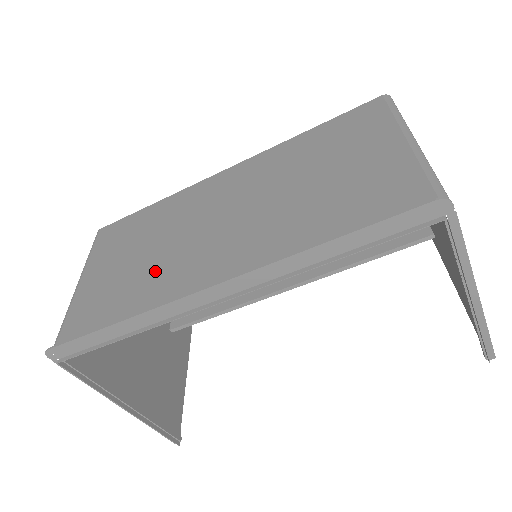
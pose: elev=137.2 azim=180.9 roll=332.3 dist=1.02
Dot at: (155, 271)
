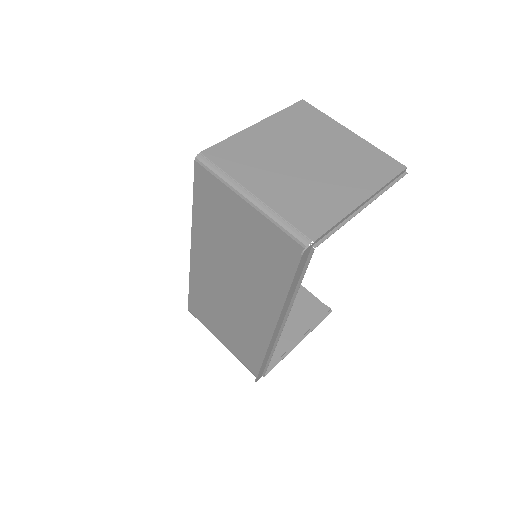
Dot at: (242, 327)
